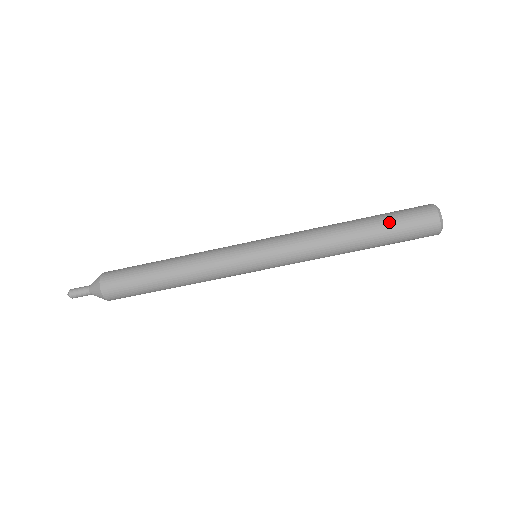
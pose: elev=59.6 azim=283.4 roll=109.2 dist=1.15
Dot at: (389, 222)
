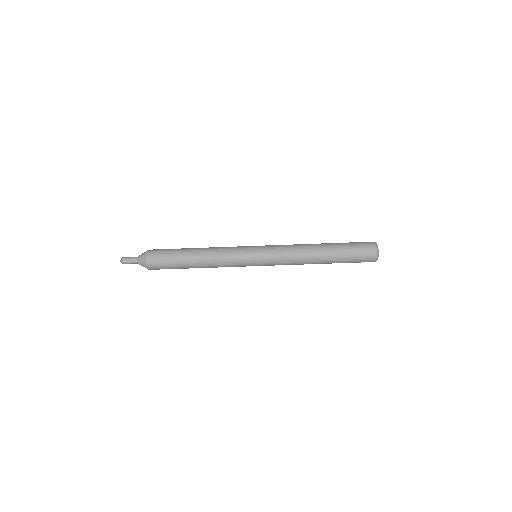
Dot at: (346, 248)
